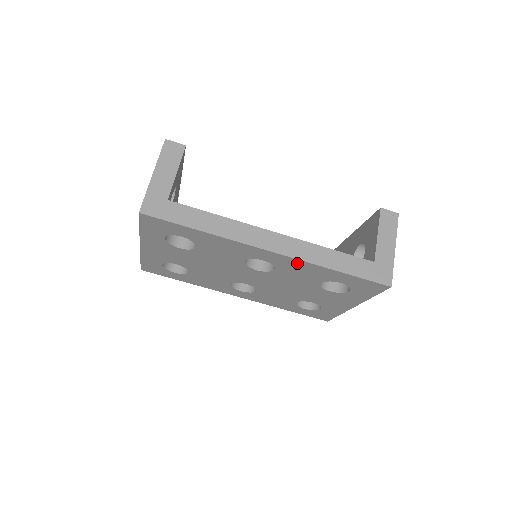
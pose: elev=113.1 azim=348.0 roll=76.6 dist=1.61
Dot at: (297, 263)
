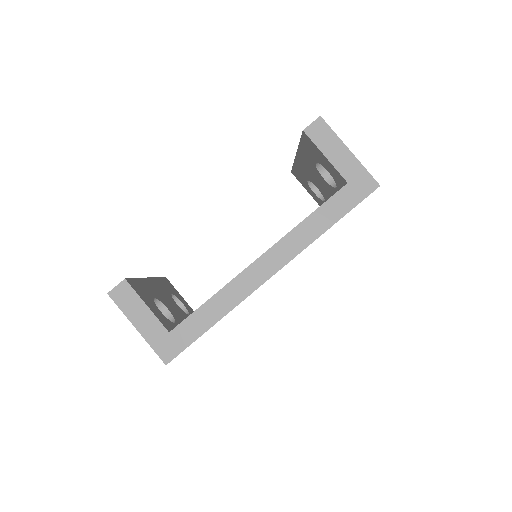
Dot at: occluded
